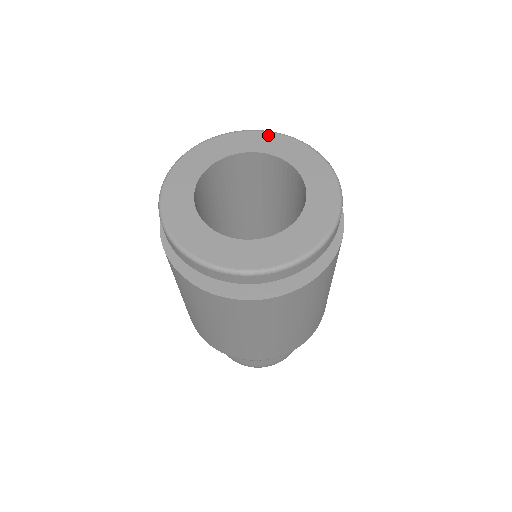
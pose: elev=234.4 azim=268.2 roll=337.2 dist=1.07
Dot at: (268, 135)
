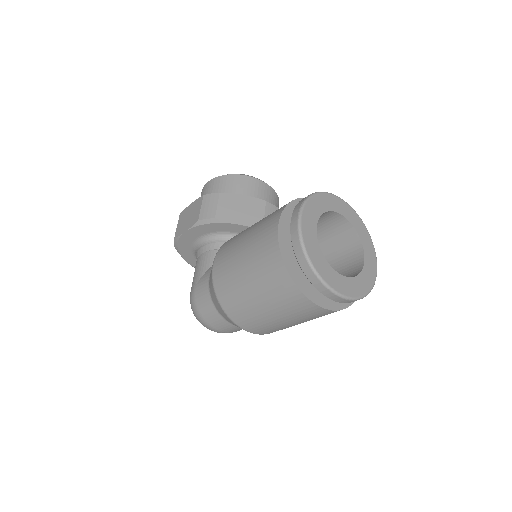
Dot at: (350, 208)
